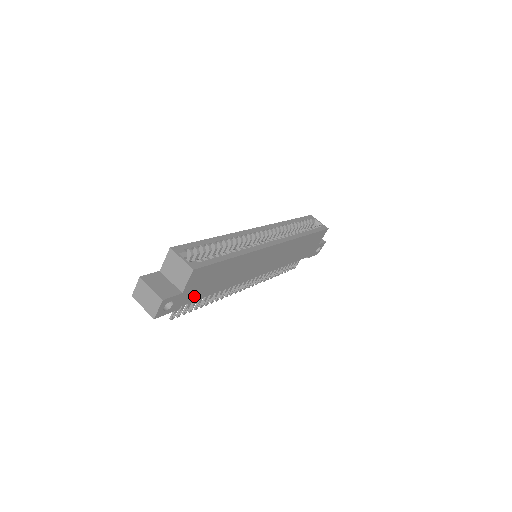
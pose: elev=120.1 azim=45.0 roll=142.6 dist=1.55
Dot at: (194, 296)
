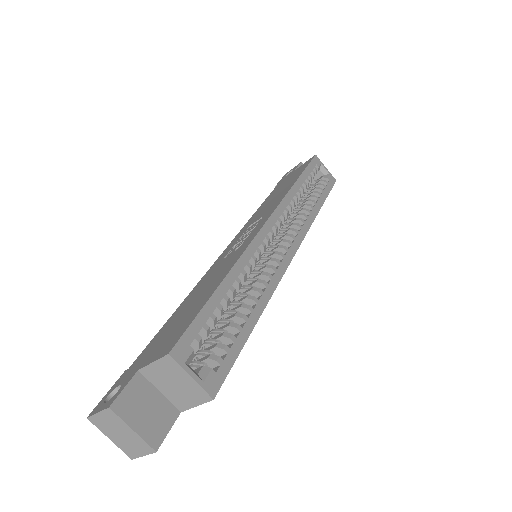
Dot at: occluded
